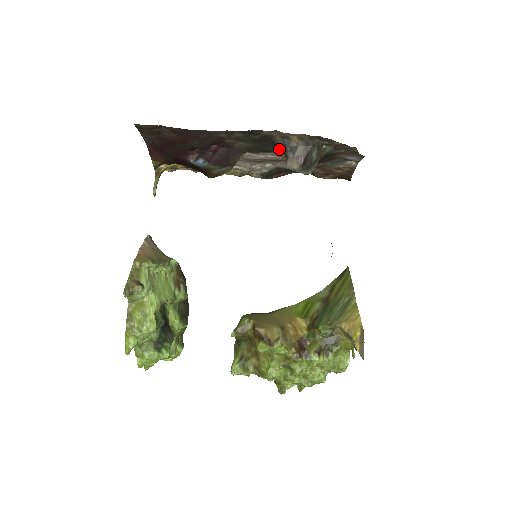
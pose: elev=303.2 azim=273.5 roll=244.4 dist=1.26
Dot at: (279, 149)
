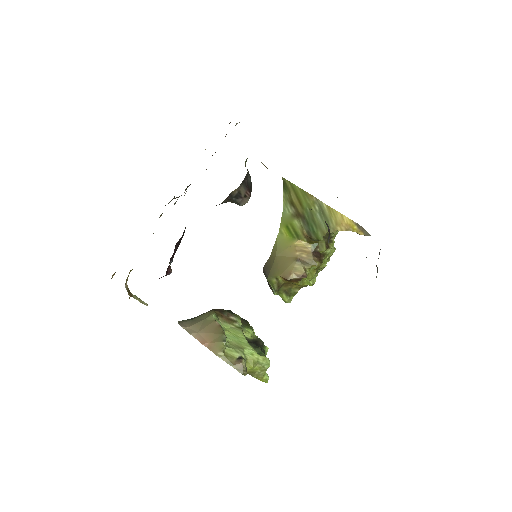
Dot at: occluded
